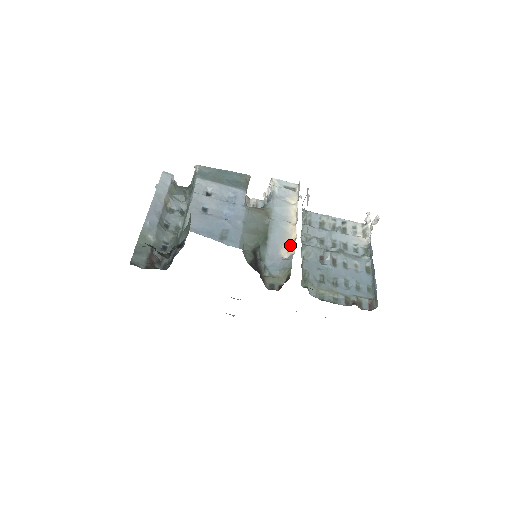
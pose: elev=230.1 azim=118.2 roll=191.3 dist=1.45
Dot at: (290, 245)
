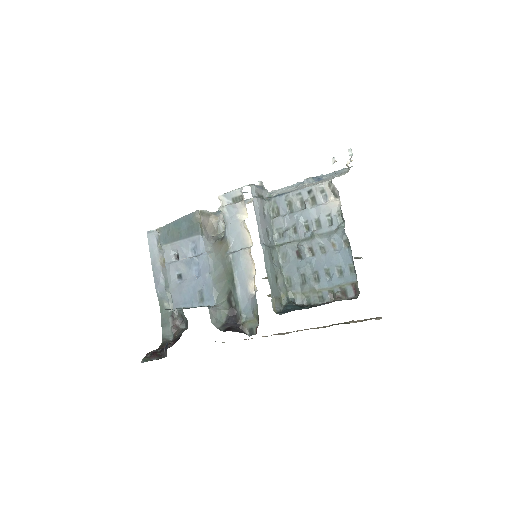
Dot at: (253, 277)
